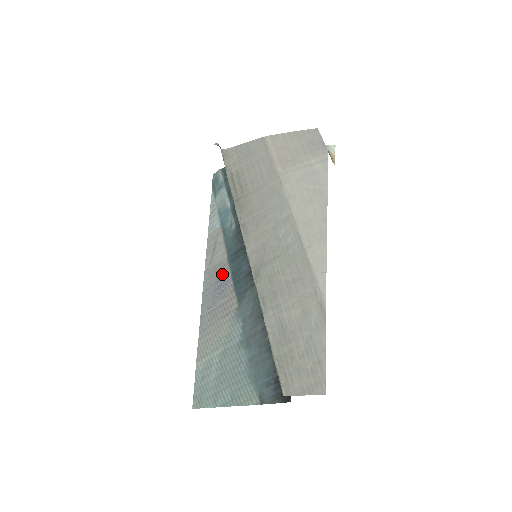
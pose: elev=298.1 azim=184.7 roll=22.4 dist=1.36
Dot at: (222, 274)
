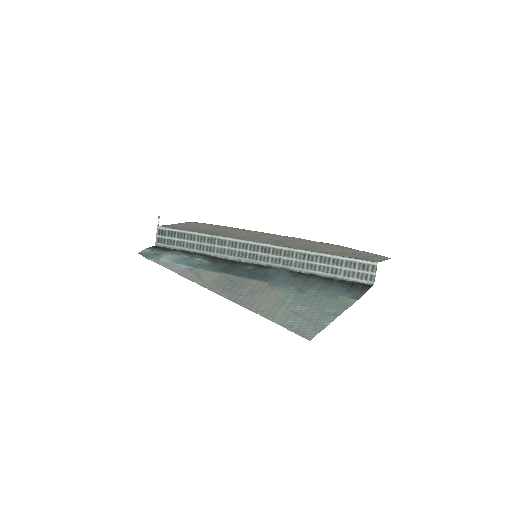
Dot at: (228, 279)
